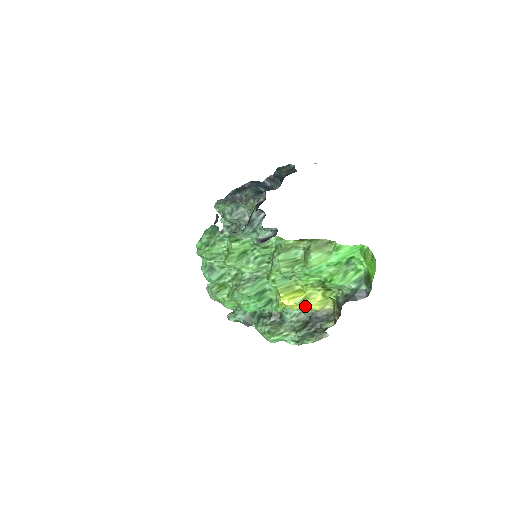
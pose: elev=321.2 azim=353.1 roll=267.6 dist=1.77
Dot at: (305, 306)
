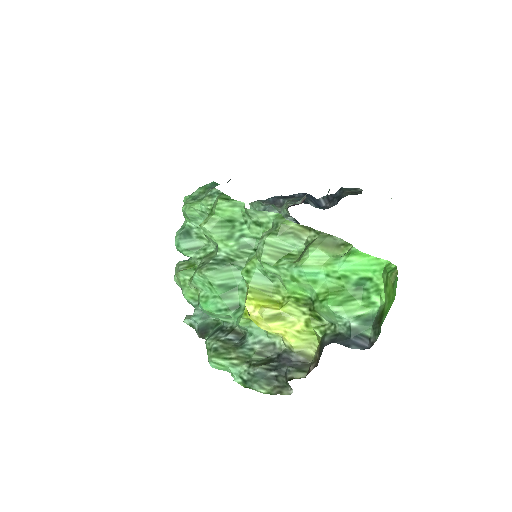
Dot at: (275, 329)
